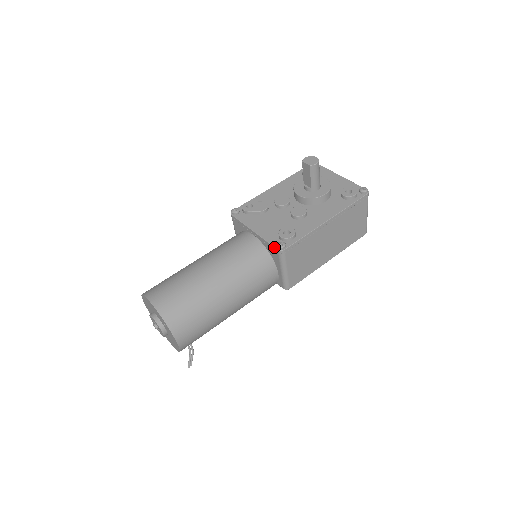
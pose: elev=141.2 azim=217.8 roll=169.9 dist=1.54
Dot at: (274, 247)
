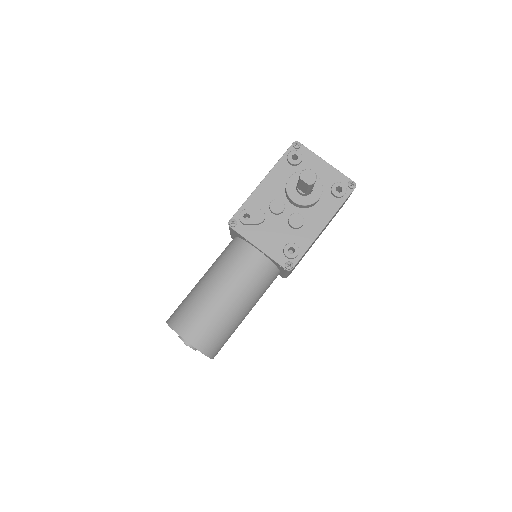
Dot at: (282, 267)
